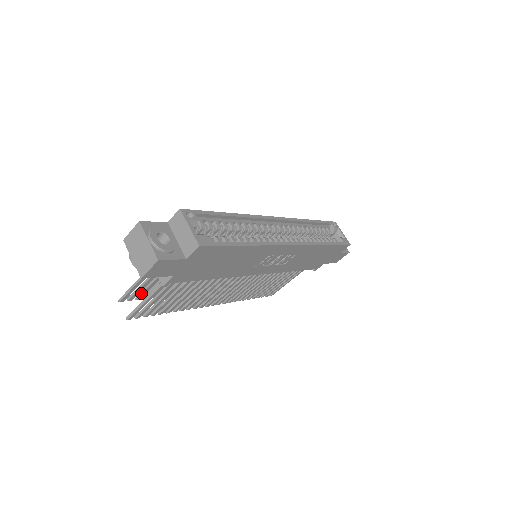
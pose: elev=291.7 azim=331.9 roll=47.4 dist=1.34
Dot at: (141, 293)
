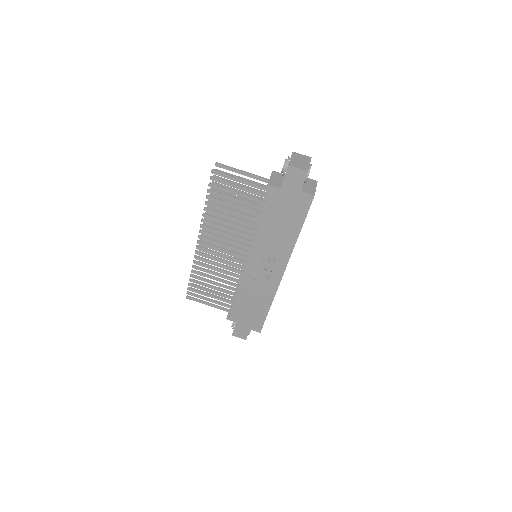
Dot at: (223, 178)
